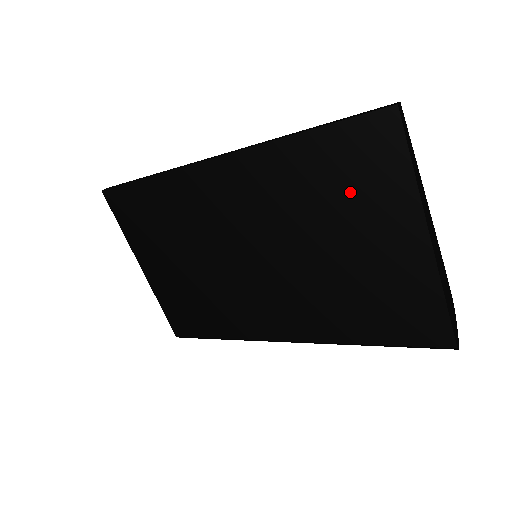
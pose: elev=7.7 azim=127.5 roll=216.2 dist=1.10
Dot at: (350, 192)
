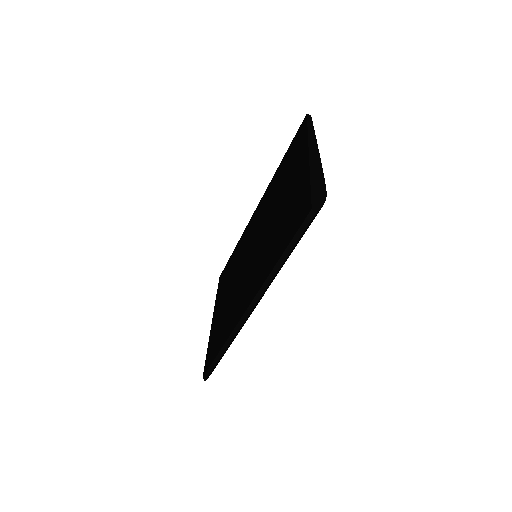
Dot at: (289, 167)
